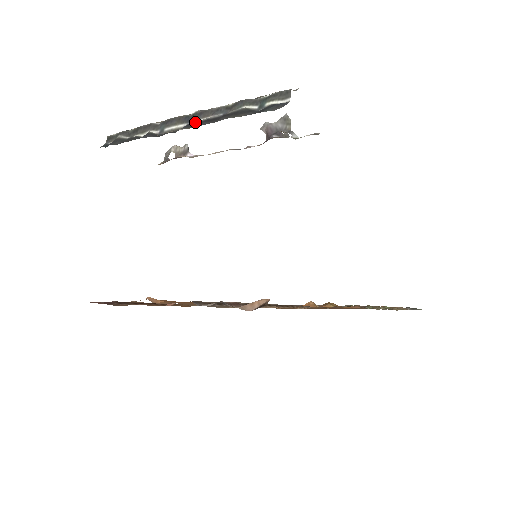
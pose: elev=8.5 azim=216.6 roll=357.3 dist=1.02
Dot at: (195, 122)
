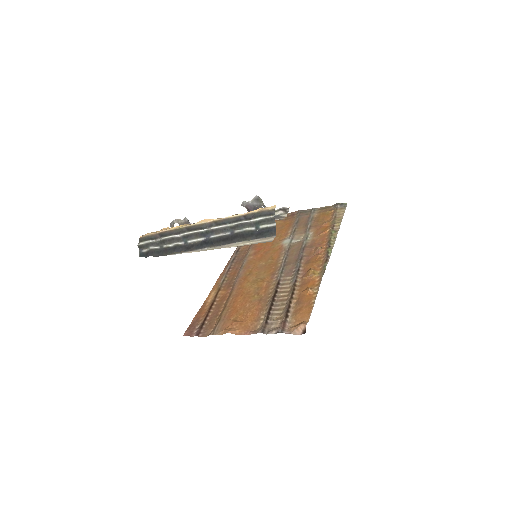
Dot at: (212, 239)
